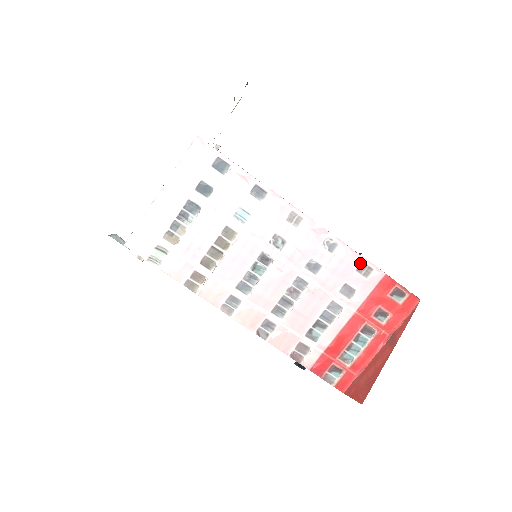
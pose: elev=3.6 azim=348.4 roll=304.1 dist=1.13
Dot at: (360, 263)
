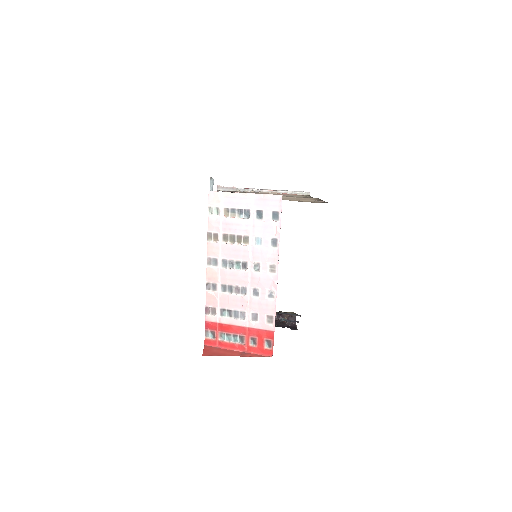
Dot at: (272, 315)
